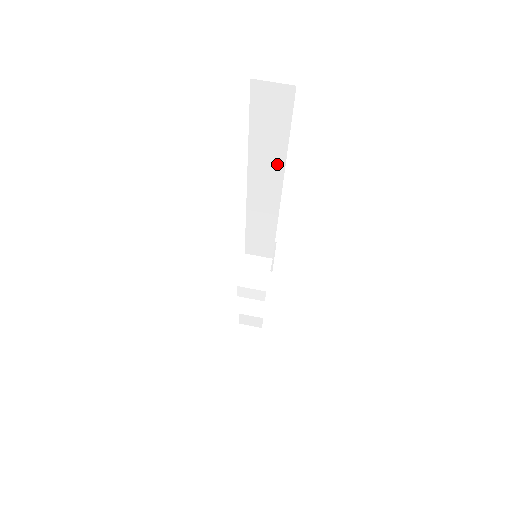
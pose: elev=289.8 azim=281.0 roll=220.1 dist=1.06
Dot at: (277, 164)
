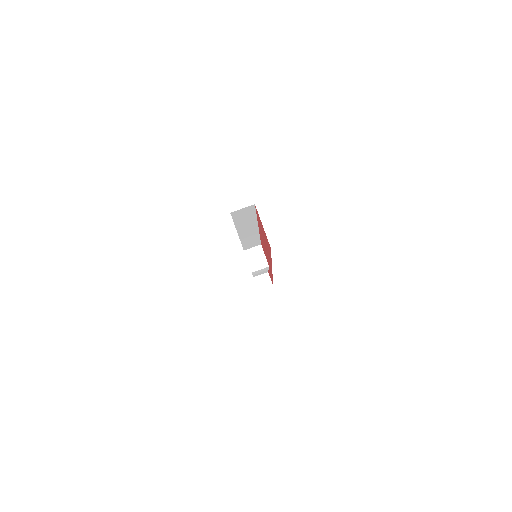
Dot at: (253, 223)
